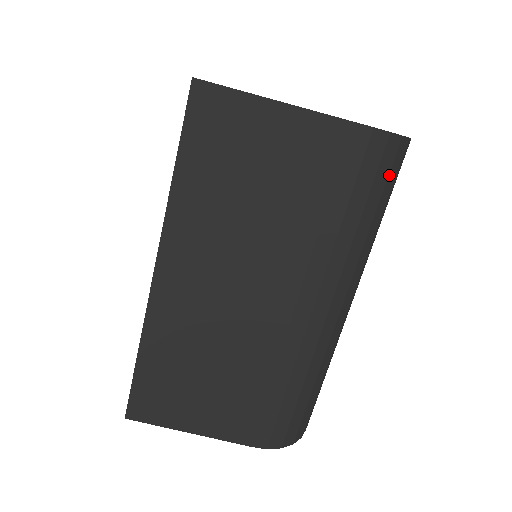
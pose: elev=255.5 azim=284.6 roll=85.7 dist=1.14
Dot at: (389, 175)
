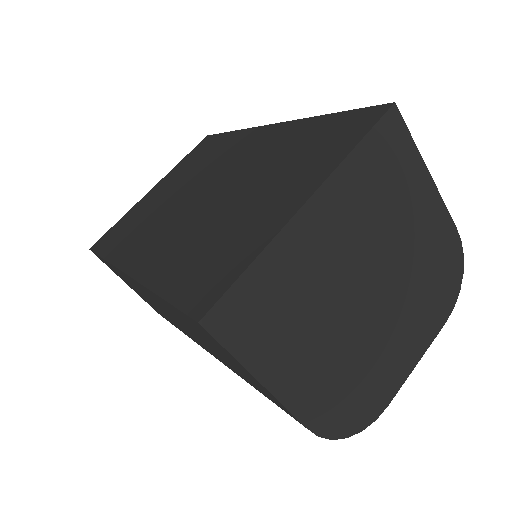
Dot at: occluded
